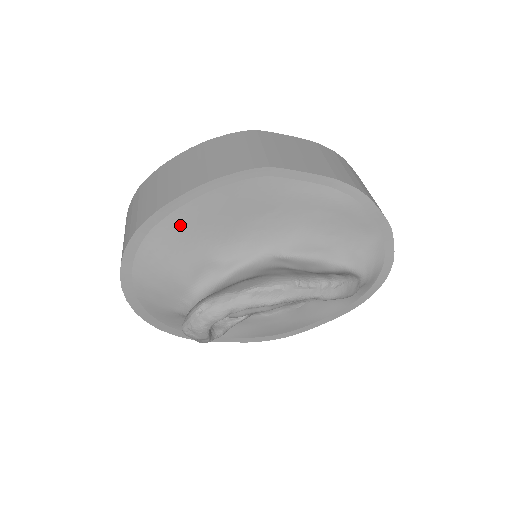
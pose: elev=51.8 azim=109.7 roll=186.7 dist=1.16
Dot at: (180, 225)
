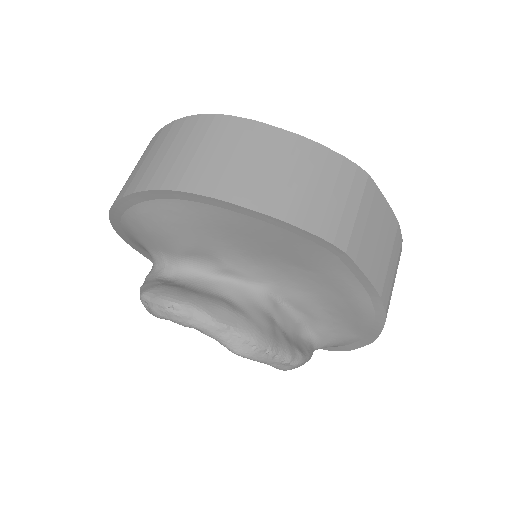
Dot at: (221, 220)
